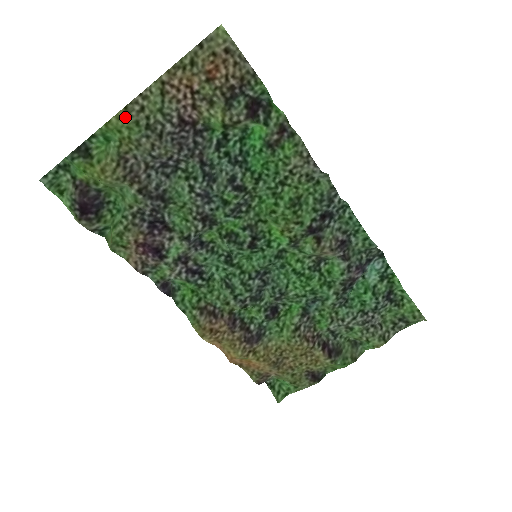
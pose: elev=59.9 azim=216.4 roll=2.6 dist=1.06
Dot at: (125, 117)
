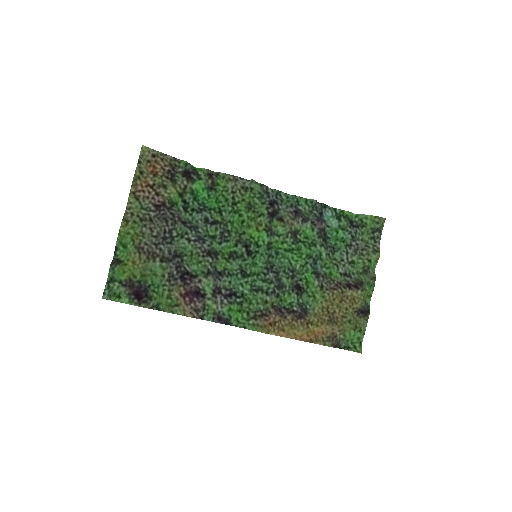
Dot at: (126, 223)
